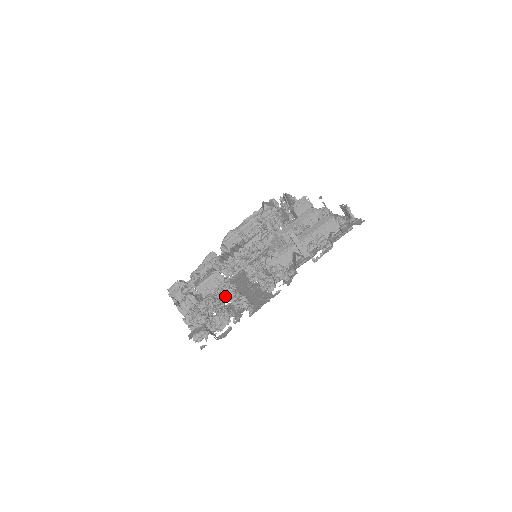
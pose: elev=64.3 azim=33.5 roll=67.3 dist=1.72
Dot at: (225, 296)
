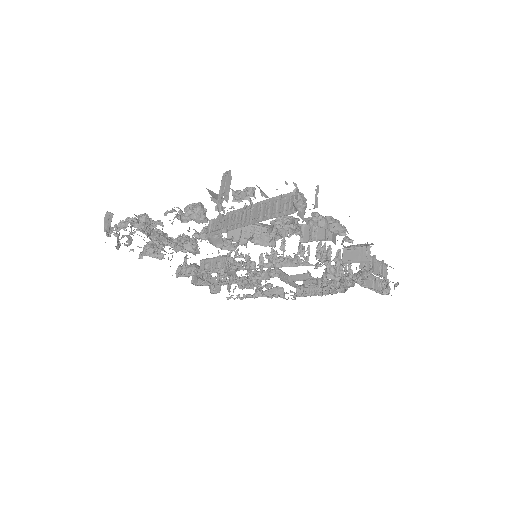
Dot at: (177, 242)
